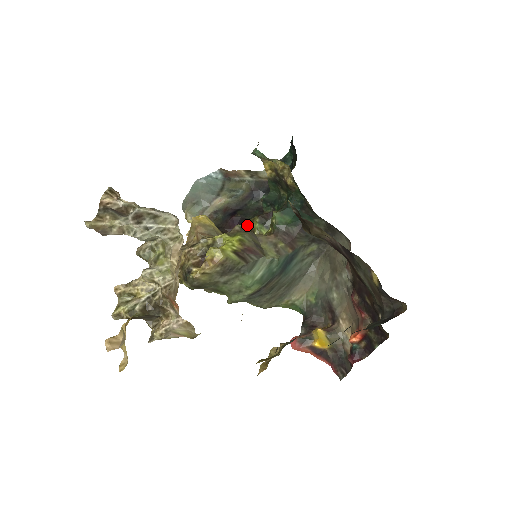
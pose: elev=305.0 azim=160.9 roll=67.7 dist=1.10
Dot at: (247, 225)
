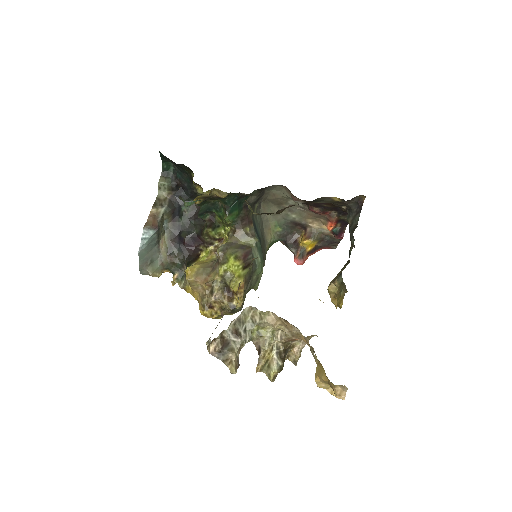
Dot at: (204, 239)
